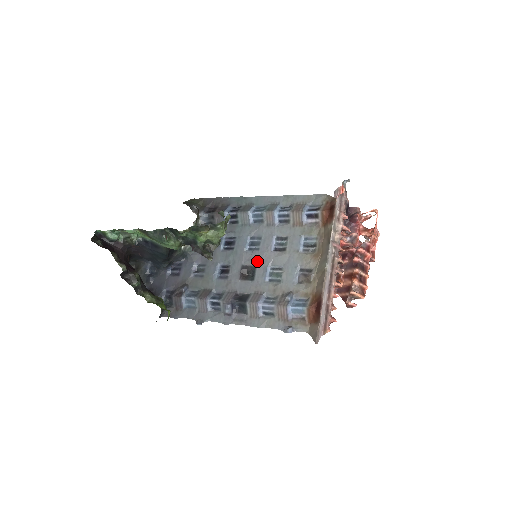
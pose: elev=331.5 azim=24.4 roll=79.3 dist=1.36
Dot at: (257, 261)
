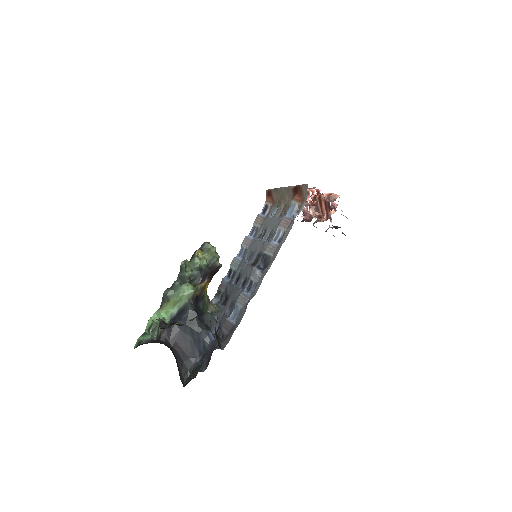
Dot at: (257, 252)
